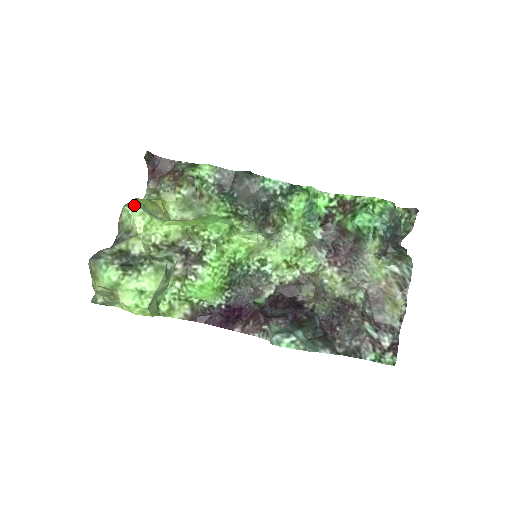
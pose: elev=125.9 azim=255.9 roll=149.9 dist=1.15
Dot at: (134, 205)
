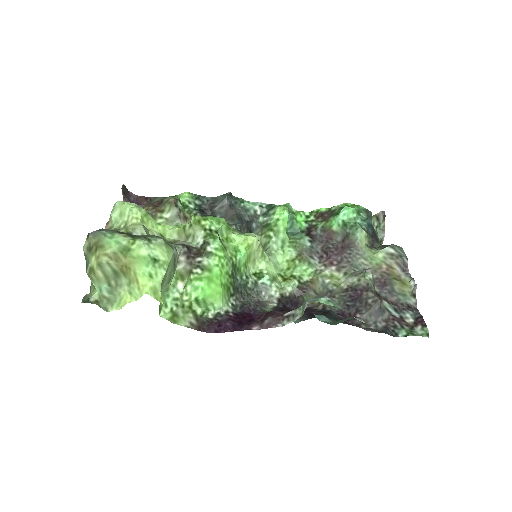
Dot at: (127, 202)
